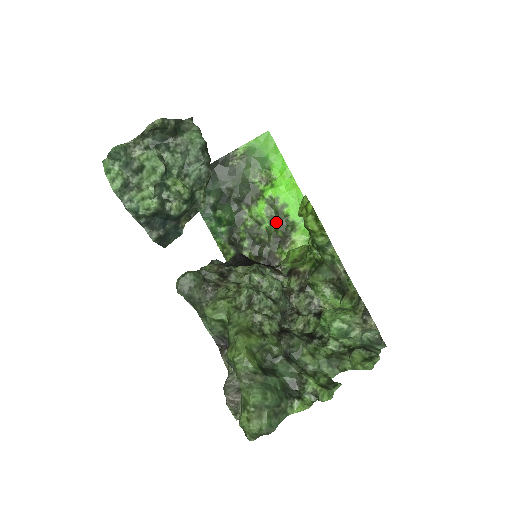
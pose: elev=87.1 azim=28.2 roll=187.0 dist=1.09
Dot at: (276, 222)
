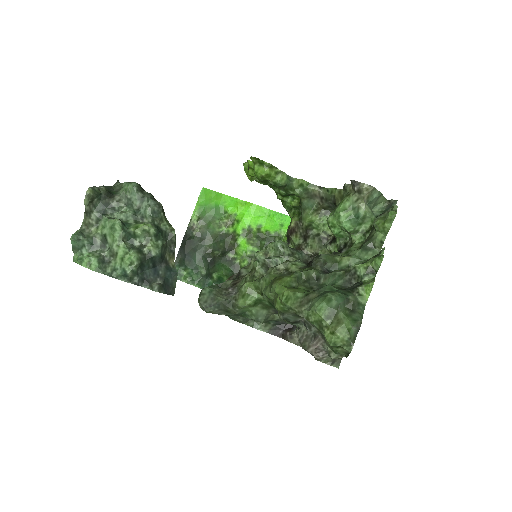
Dot at: (263, 244)
